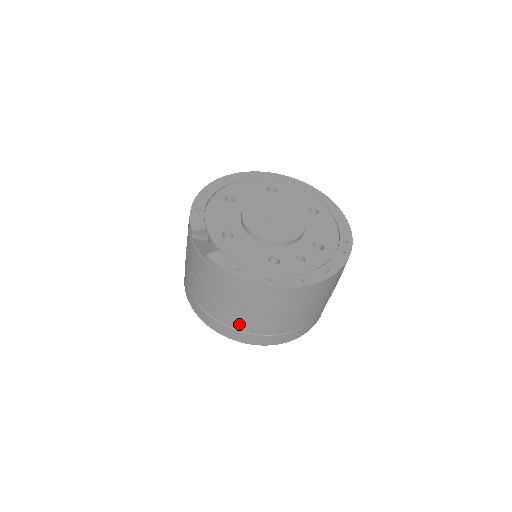
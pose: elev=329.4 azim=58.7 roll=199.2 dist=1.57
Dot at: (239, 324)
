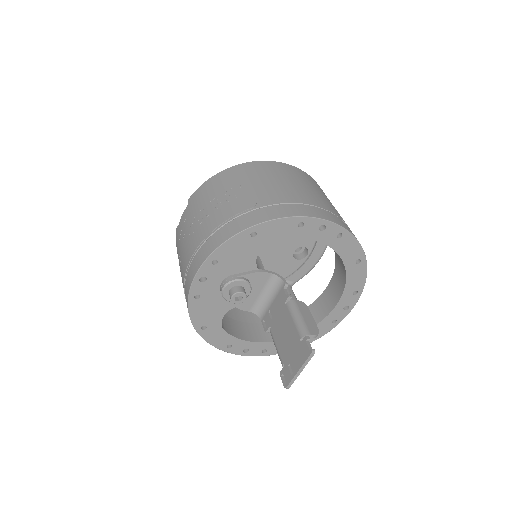
Dot at: (240, 206)
